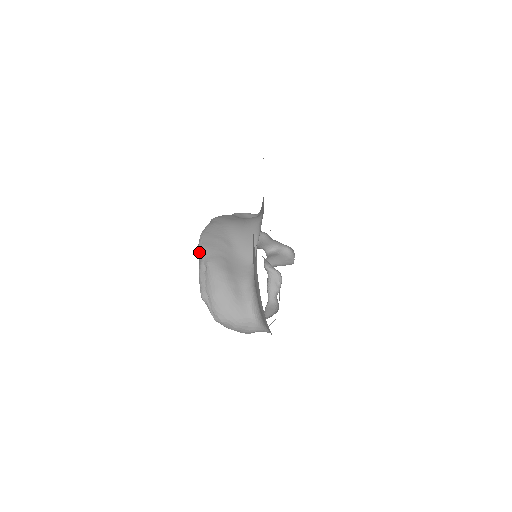
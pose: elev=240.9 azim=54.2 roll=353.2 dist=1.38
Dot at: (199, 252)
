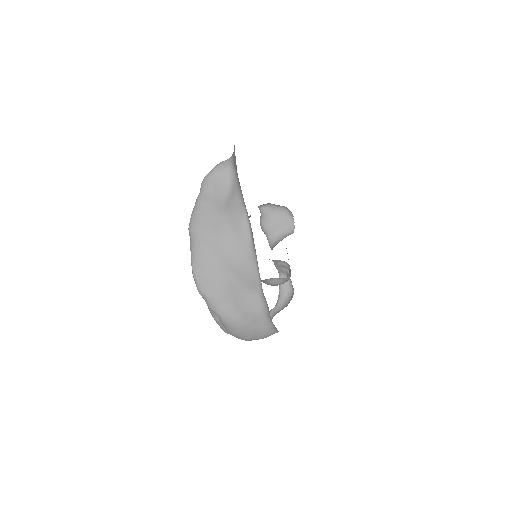
Dot at: (202, 297)
